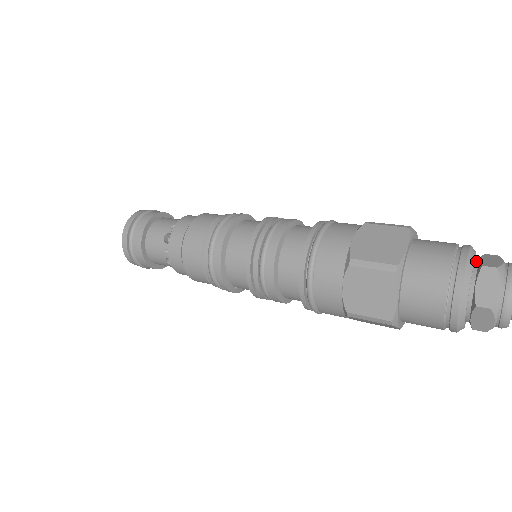
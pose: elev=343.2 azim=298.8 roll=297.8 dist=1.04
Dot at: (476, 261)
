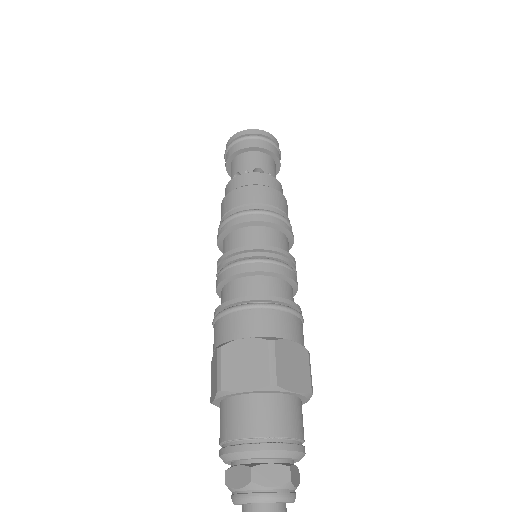
Dot at: (236, 462)
